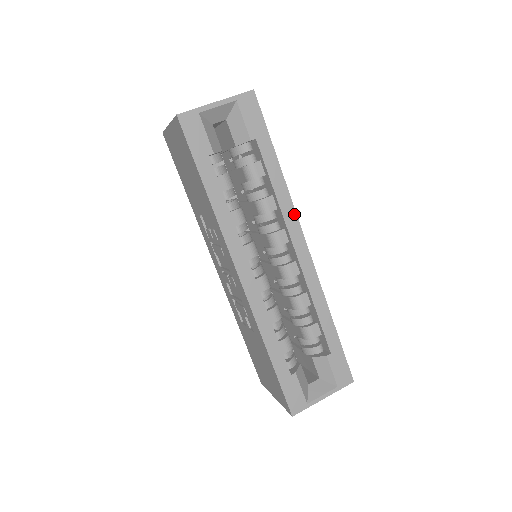
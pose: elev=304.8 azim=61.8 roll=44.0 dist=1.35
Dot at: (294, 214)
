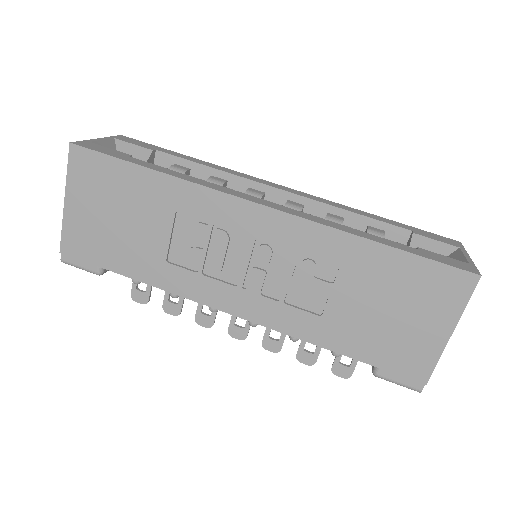
Dot at: (244, 174)
